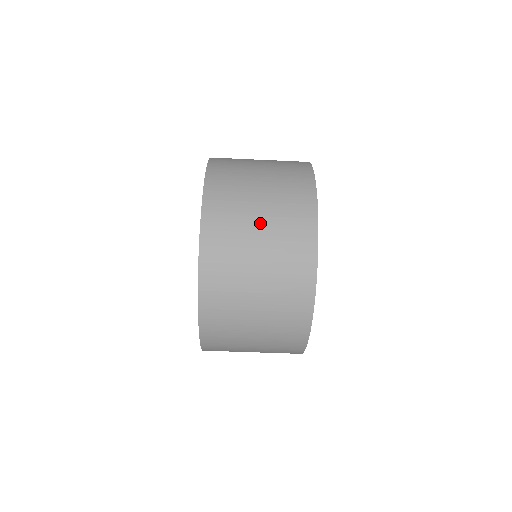
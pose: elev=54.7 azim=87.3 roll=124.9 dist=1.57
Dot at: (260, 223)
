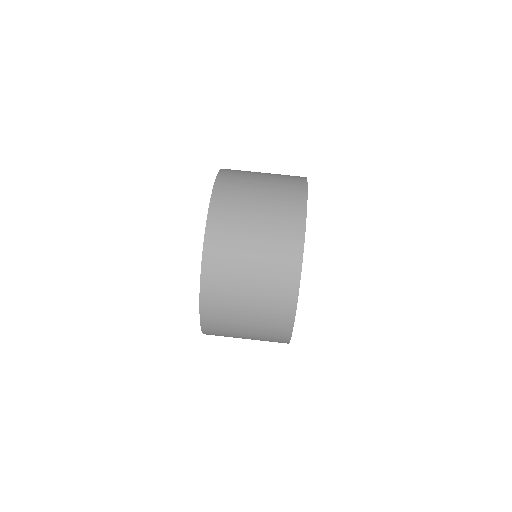
Dot at: (264, 173)
